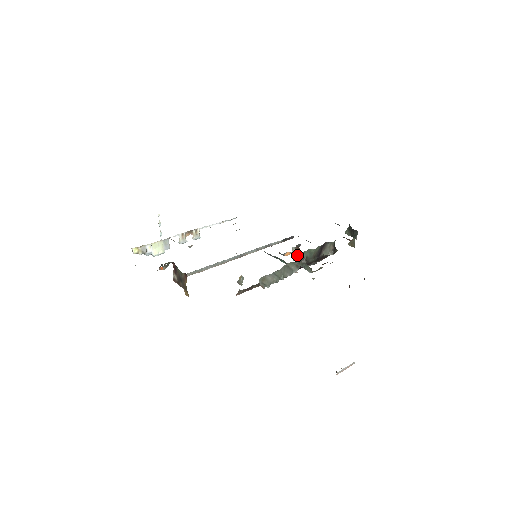
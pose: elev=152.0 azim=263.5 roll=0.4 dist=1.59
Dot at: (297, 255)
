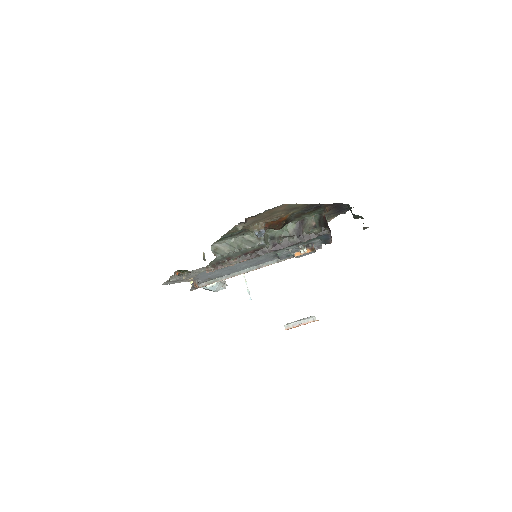
Dot at: (268, 234)
